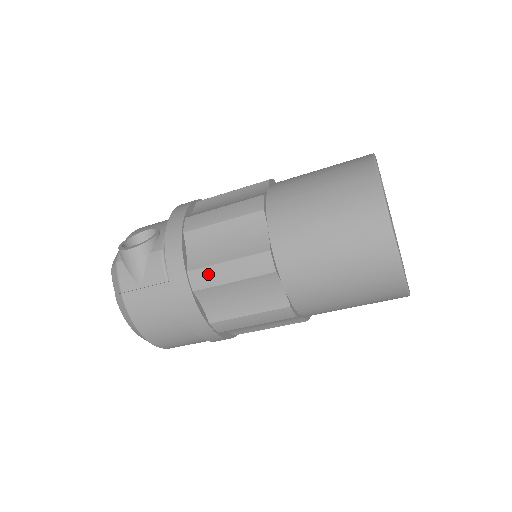
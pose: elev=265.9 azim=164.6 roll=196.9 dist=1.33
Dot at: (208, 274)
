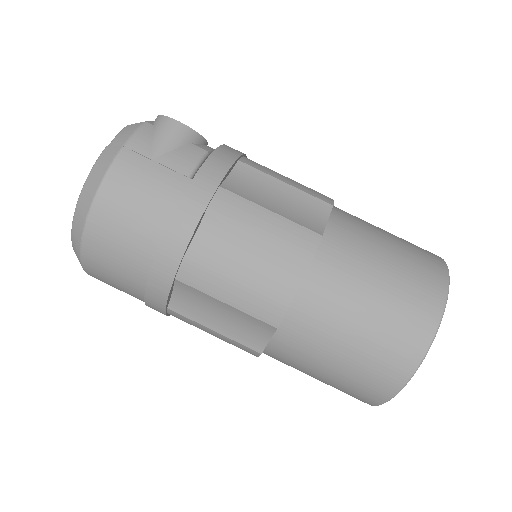
Dot at: (240, 205)
